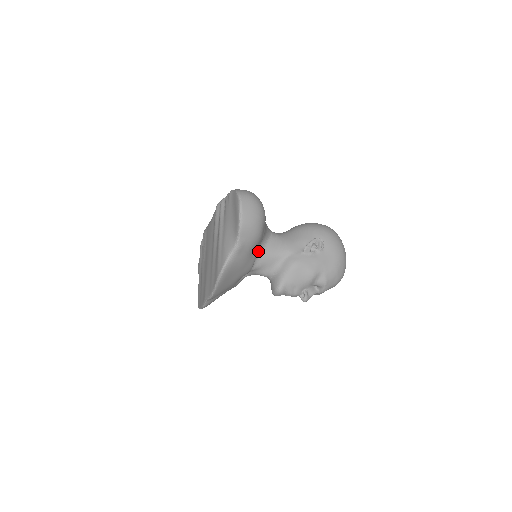
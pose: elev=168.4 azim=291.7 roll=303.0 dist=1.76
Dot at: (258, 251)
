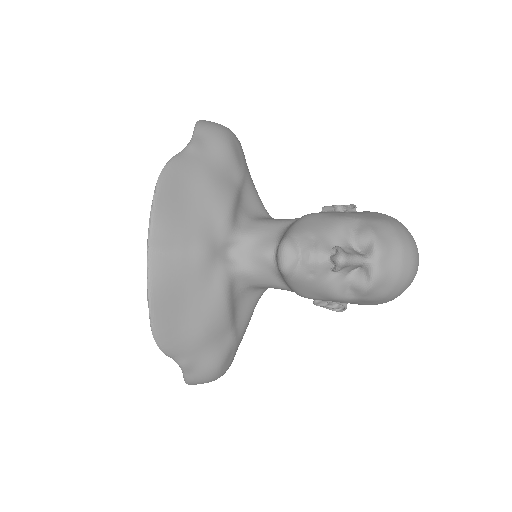
Dot at: (246, 214)
